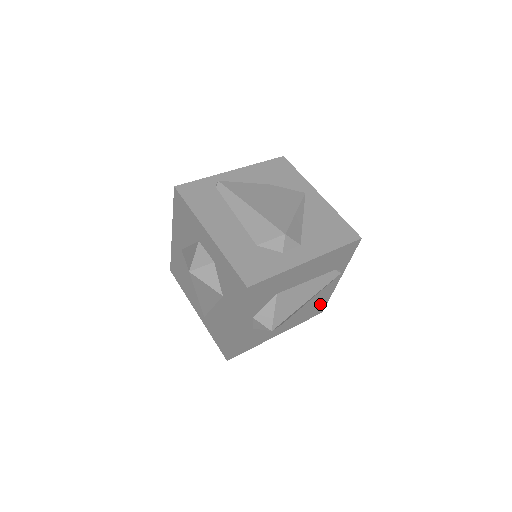
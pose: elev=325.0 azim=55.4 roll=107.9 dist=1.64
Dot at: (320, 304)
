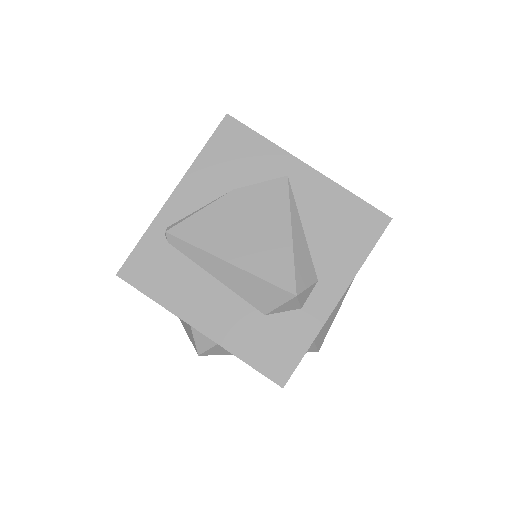
Dot at: occluded
